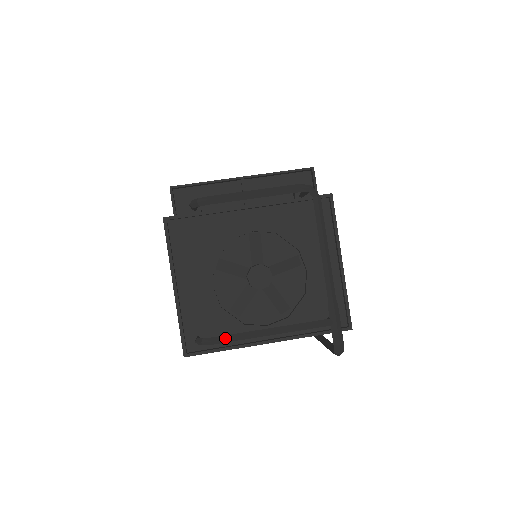
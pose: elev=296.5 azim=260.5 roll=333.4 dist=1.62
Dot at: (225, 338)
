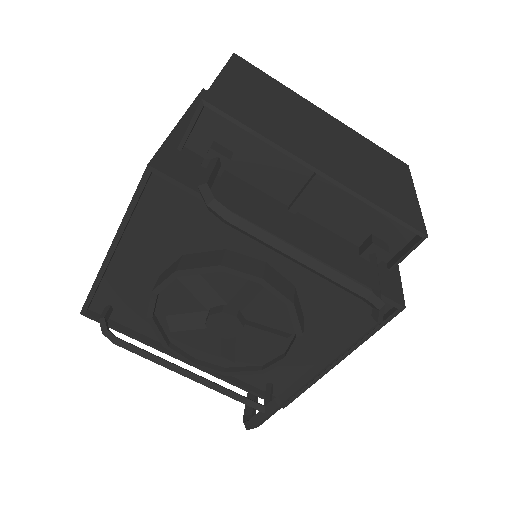
Dot at: (133, 350)
